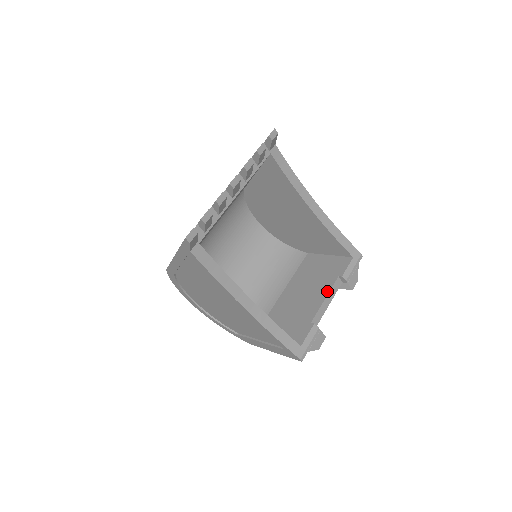
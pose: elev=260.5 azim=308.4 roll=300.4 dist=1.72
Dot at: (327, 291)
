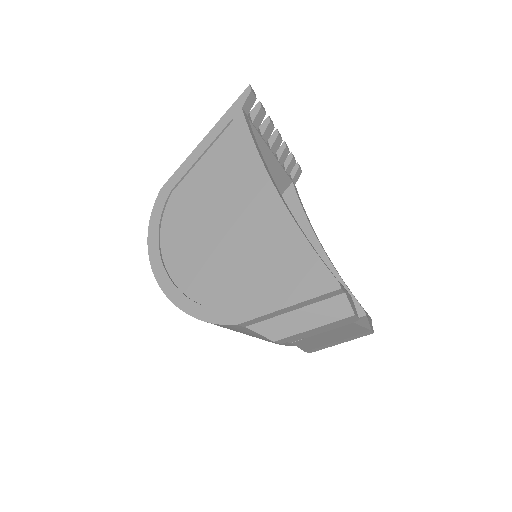
Dot at: occluded
